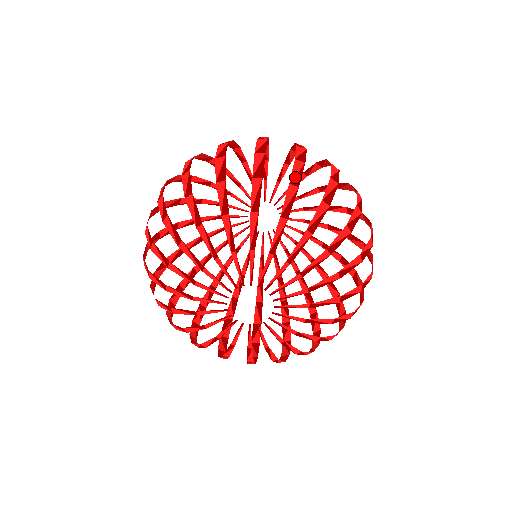
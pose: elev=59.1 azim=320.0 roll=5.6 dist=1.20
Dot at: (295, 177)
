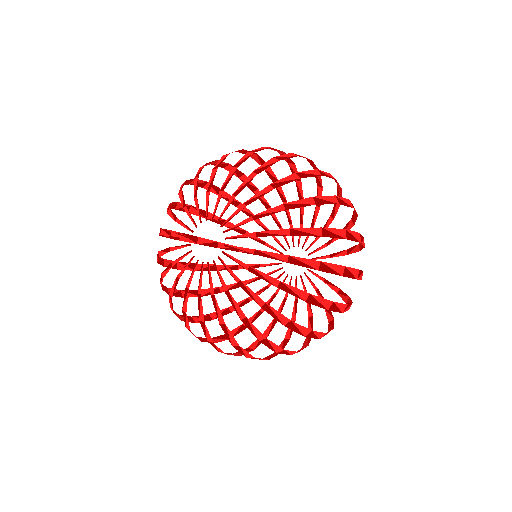
Dot at: (281, 157)
